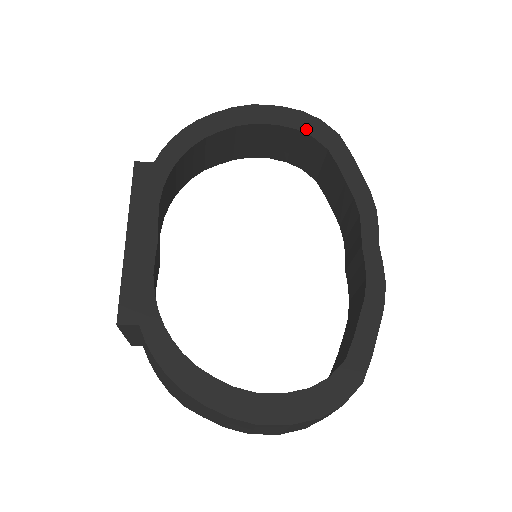
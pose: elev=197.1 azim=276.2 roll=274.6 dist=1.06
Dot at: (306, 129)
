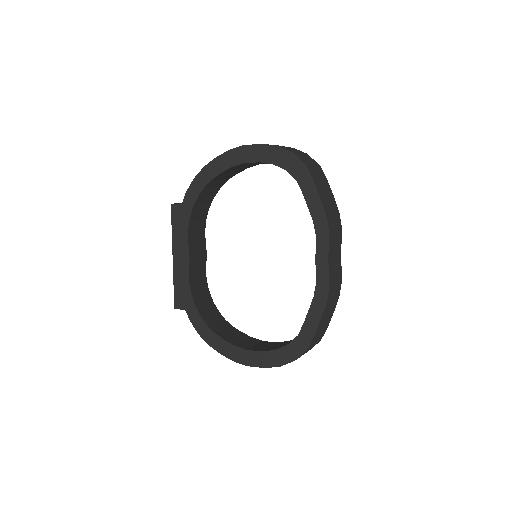
Dot at: (280, 163)
